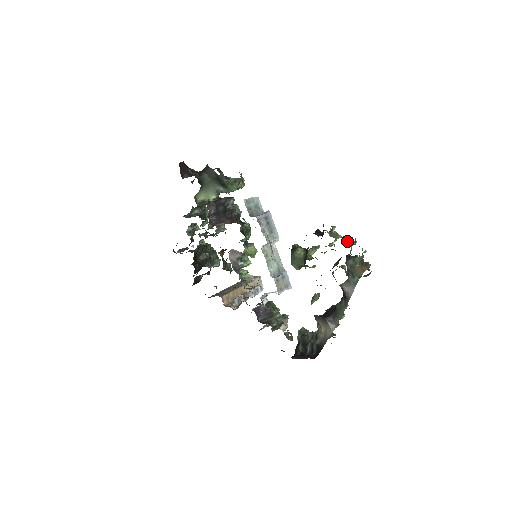
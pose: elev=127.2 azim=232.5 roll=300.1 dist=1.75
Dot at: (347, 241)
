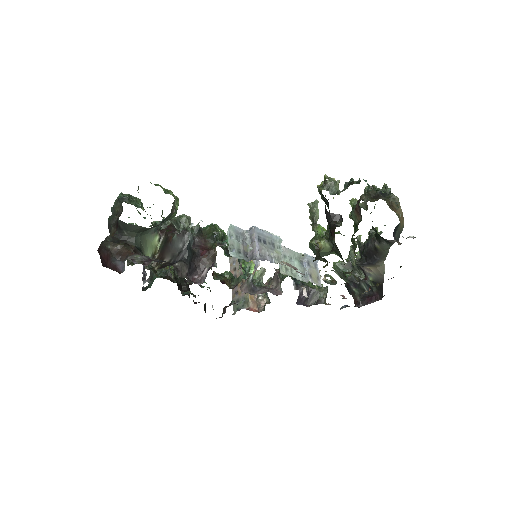
Dot at: occluded
